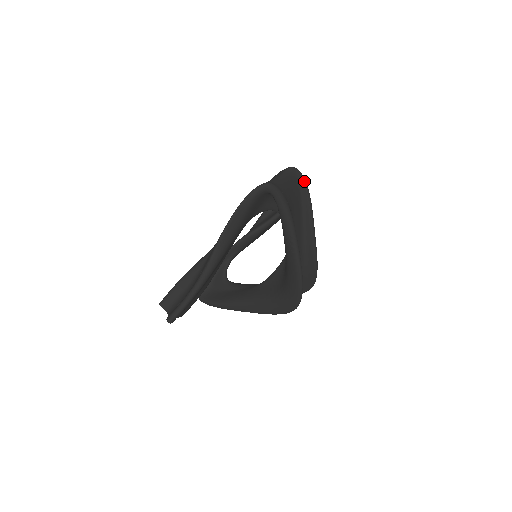
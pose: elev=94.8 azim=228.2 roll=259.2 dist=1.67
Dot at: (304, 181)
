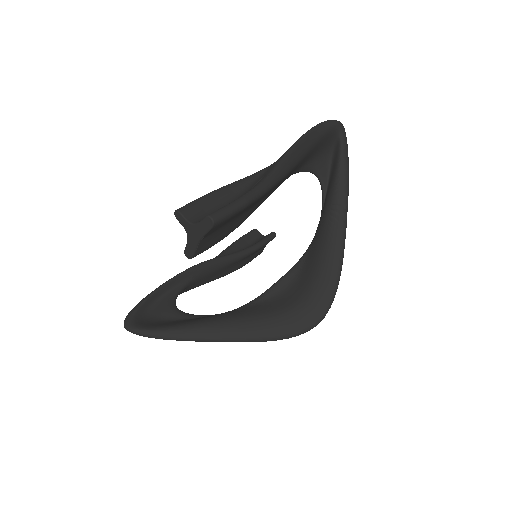
Dot at: occluded
